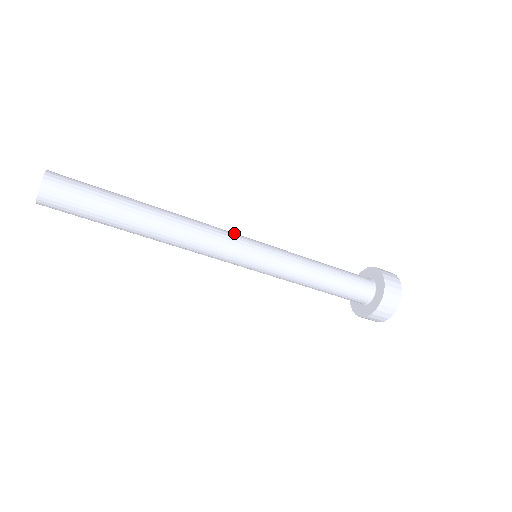
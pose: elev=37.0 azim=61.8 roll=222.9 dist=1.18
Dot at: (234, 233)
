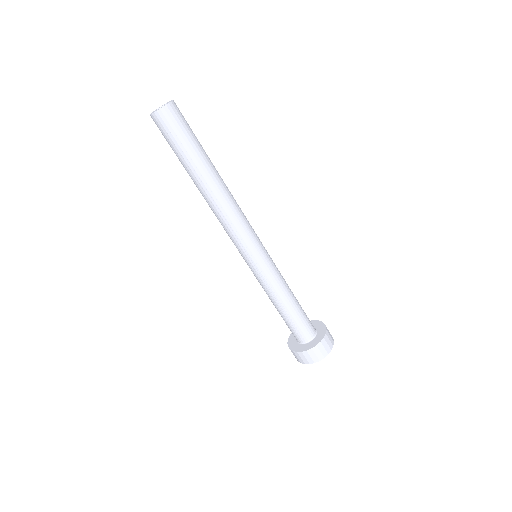
Dot at: occluded
